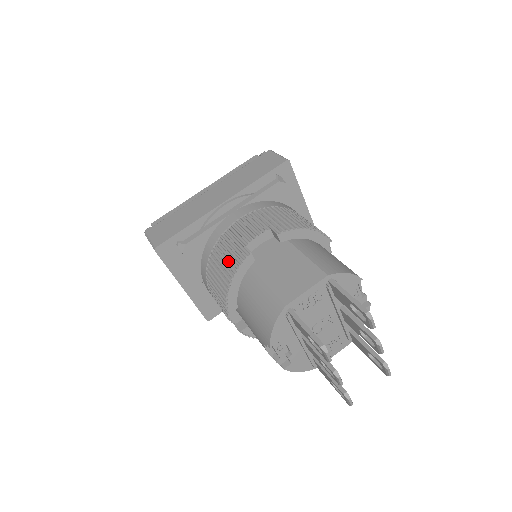
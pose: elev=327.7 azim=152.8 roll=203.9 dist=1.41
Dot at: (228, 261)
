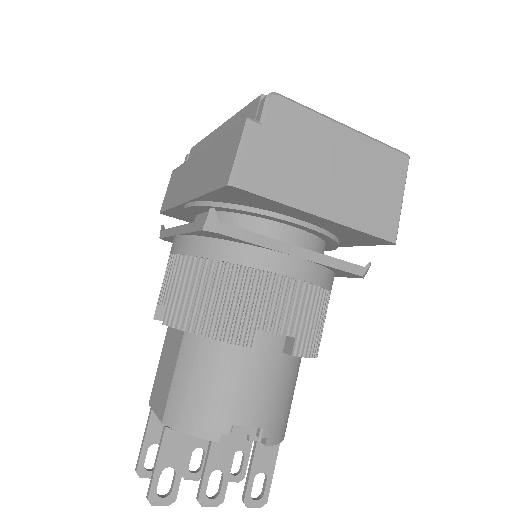
Dot at: occluded
